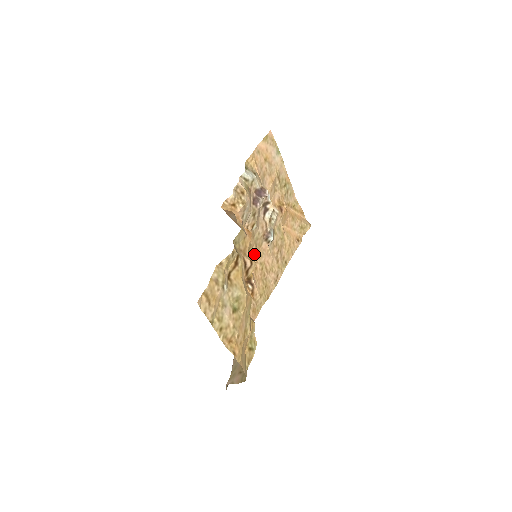
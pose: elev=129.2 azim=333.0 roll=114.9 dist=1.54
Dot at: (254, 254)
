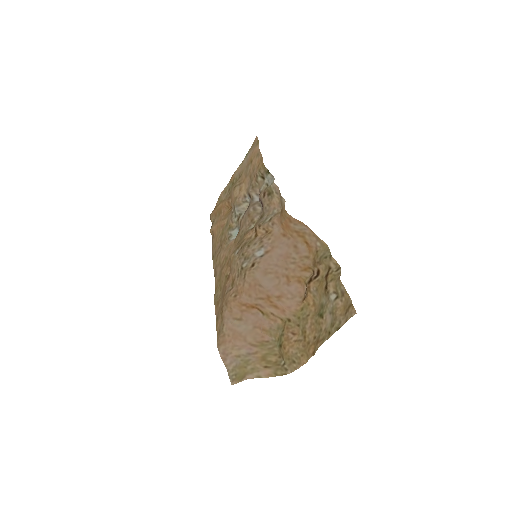
Dot at: (234, 250)
